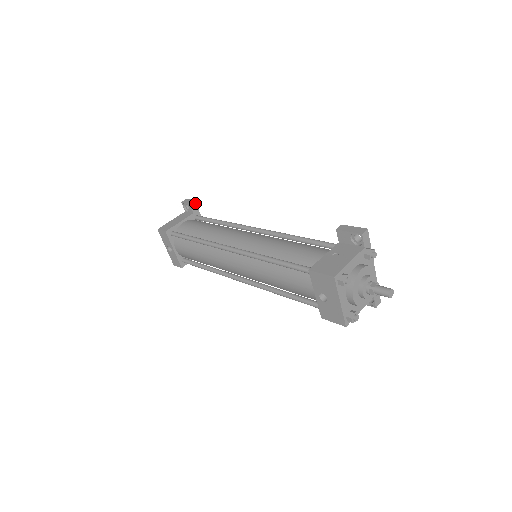
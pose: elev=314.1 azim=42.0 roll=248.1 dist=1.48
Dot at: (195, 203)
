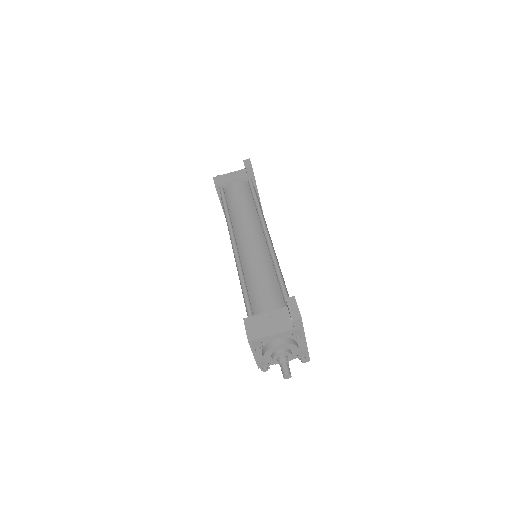
Dot at: (252, 168)
